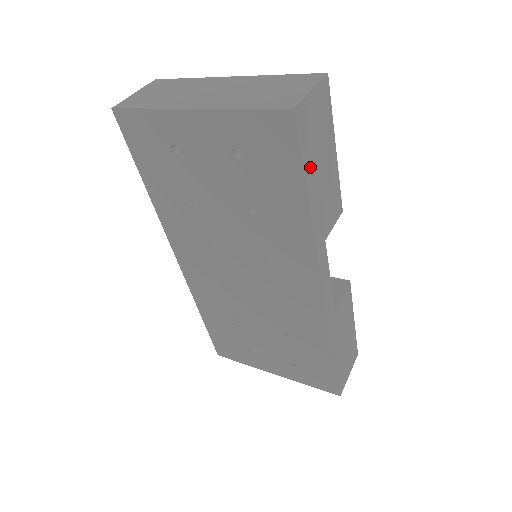
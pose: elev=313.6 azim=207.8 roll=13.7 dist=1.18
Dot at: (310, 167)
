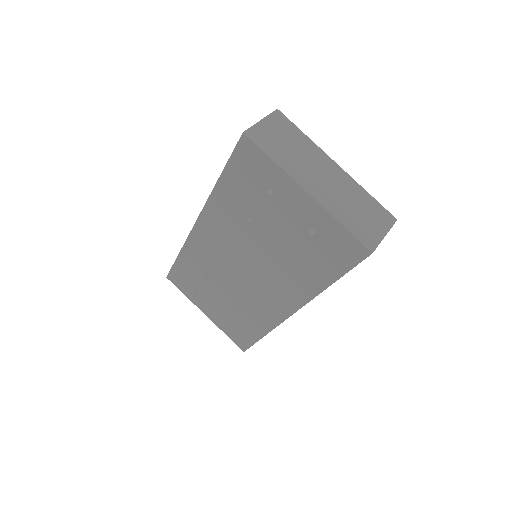
Dot at: occluded
